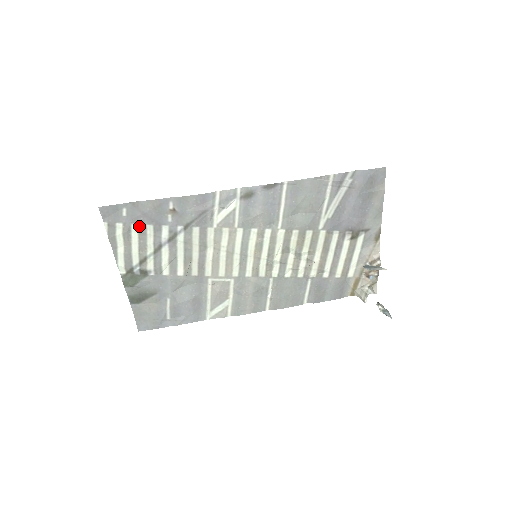
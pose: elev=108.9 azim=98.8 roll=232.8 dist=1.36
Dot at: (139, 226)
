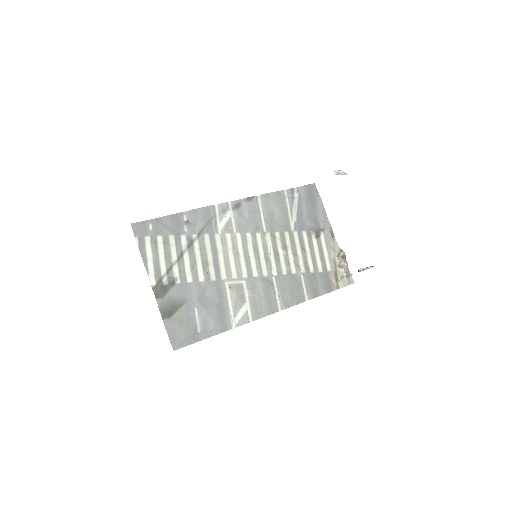
Dot at: (163, 238)
